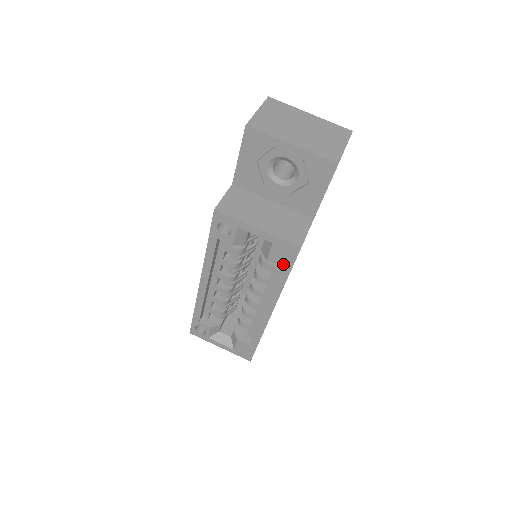
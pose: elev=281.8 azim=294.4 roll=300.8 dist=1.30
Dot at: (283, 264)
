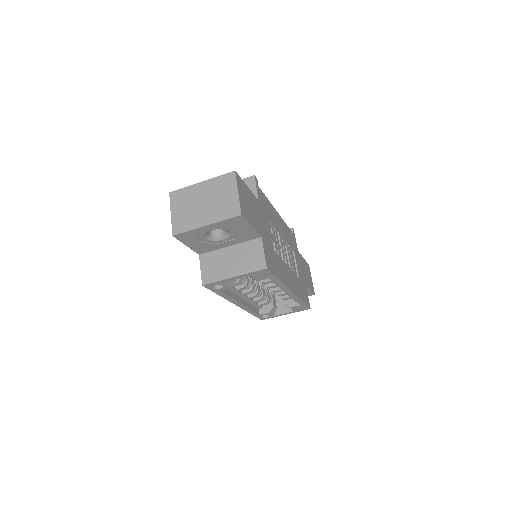
Dot at: (267, 277)
